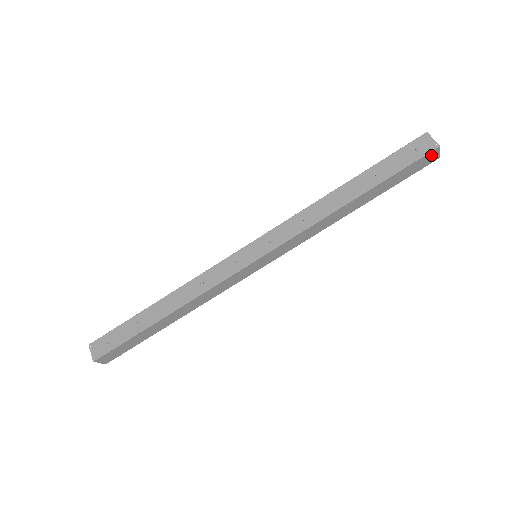
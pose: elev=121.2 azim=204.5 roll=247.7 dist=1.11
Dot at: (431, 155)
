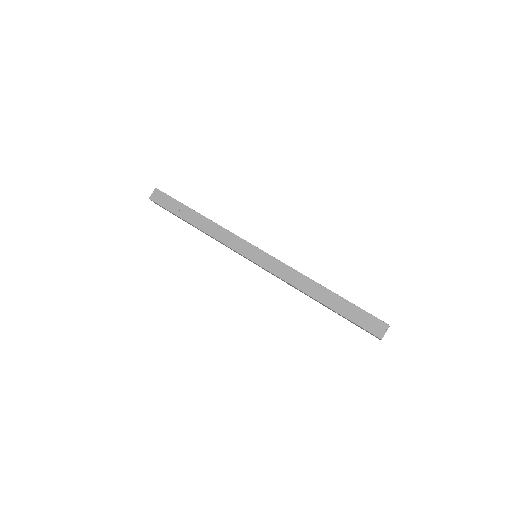
Dot at: (374, 335)
